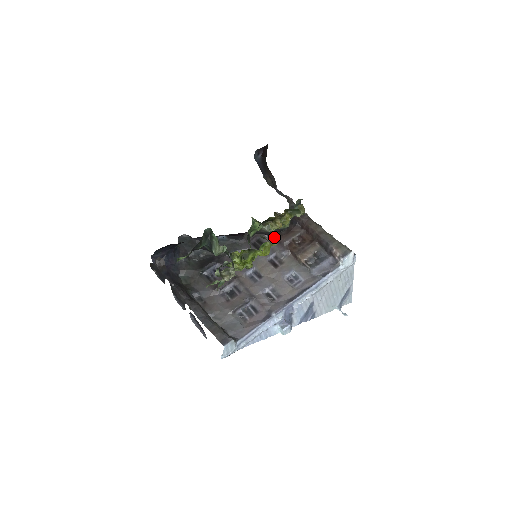
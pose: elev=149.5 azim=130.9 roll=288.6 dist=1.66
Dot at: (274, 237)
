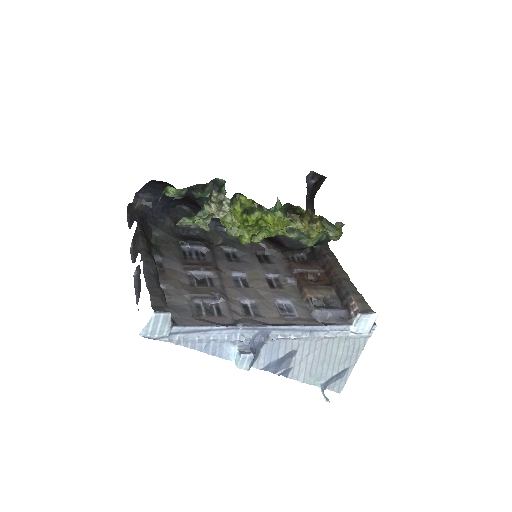
Dot at: (286, 260)
